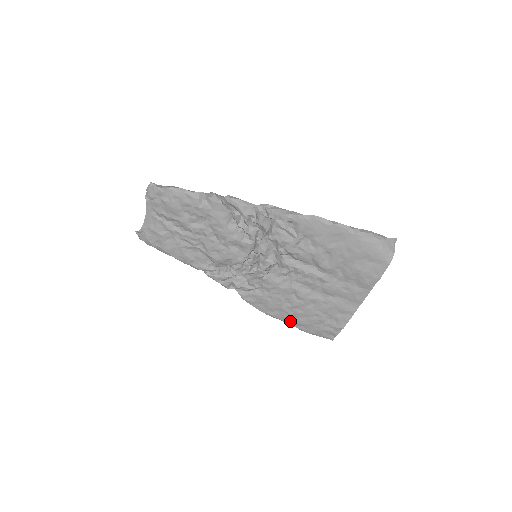
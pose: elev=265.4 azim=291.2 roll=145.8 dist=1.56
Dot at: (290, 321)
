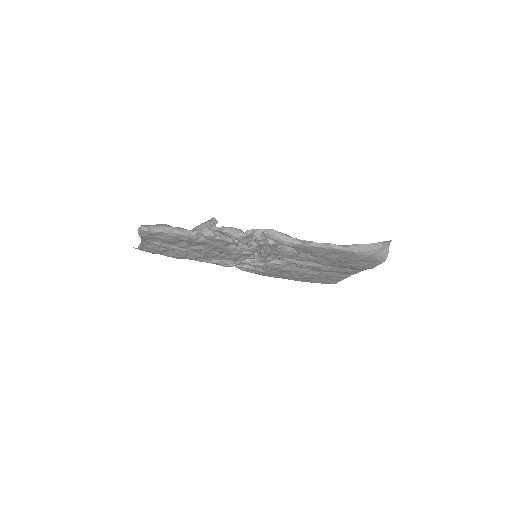
Dot at: (289, 279)
